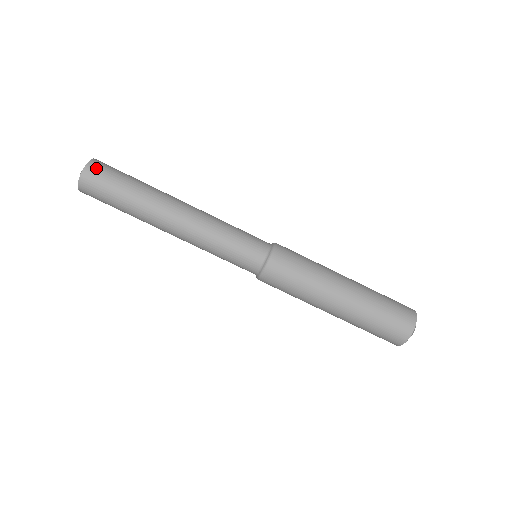
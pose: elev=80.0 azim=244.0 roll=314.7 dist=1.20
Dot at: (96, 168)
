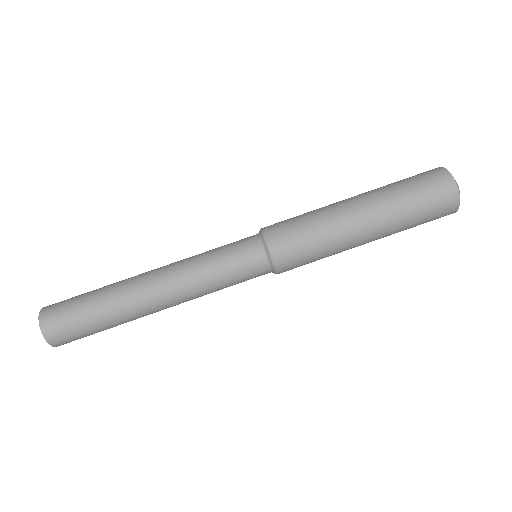
Dot at: (52, 327)
